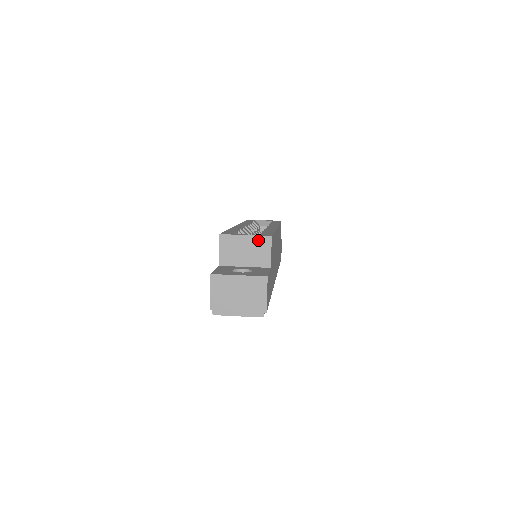
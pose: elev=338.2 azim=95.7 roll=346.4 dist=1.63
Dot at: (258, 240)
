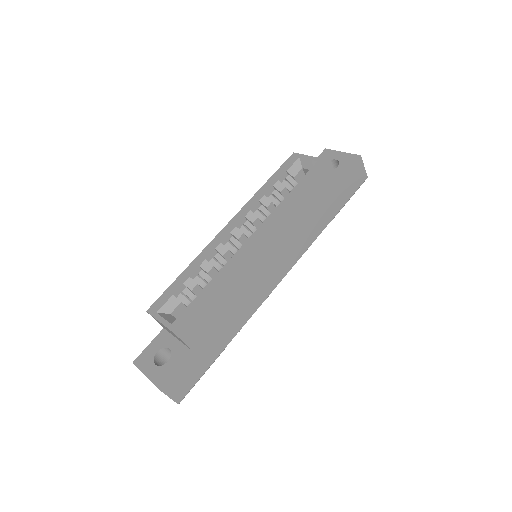
Dot at: (170, 331)
